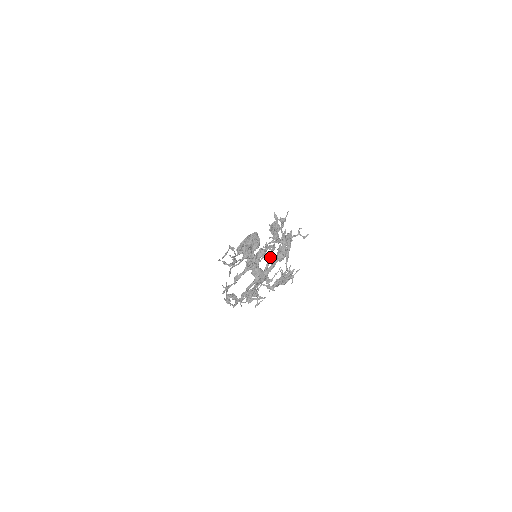
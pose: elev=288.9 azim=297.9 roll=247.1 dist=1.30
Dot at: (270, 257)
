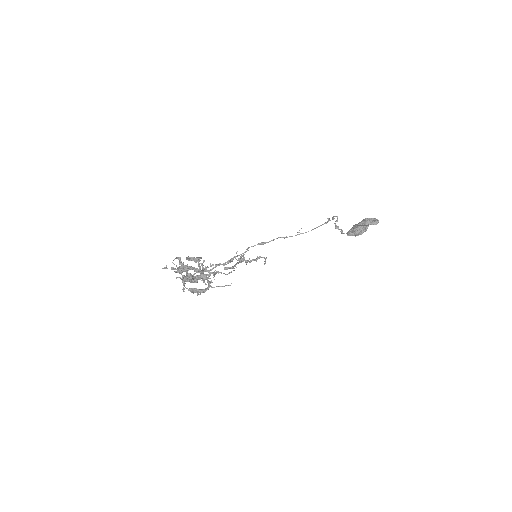
Dot at: occluded
